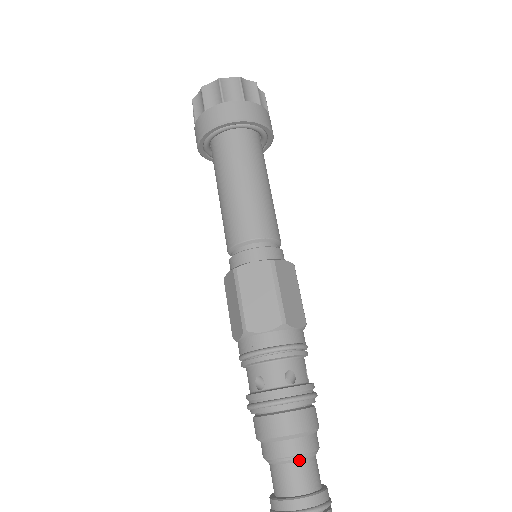
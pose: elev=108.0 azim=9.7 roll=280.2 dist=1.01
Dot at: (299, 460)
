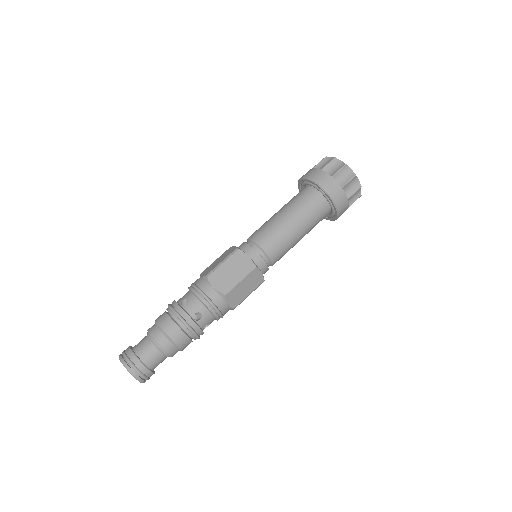
Dot at: (149, 337)
